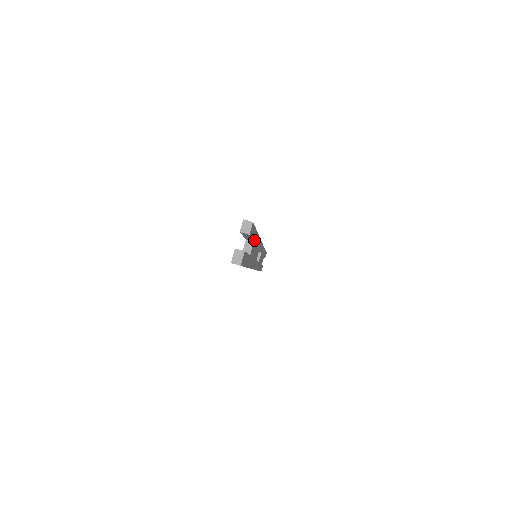
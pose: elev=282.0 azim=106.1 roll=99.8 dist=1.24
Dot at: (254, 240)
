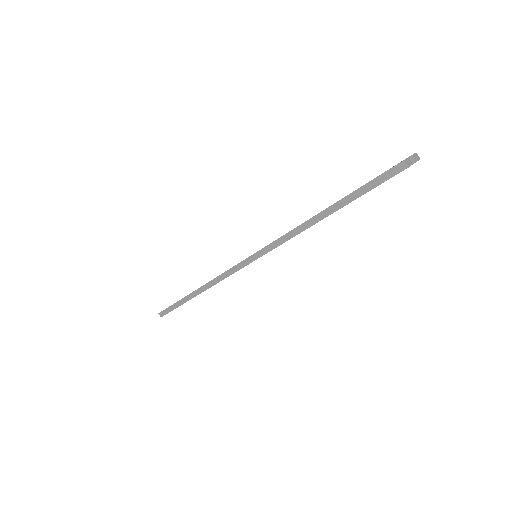
Dot at: occluded
